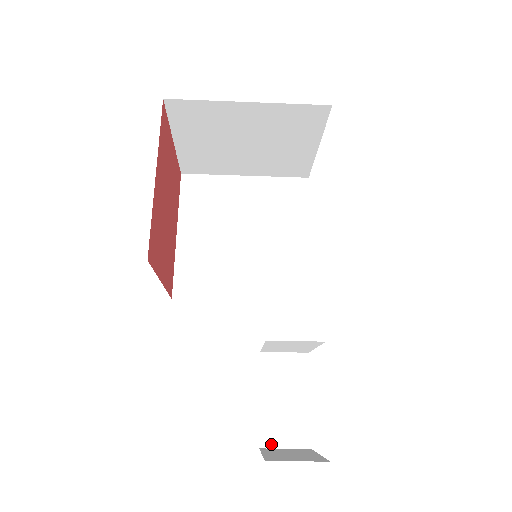
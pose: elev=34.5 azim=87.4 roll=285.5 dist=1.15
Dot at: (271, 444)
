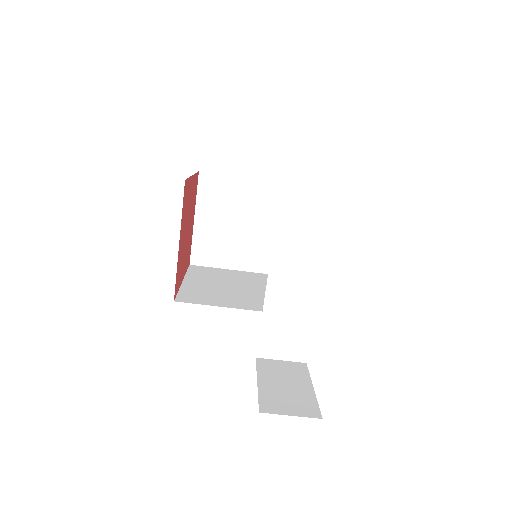
Dot at: (273, 411)
